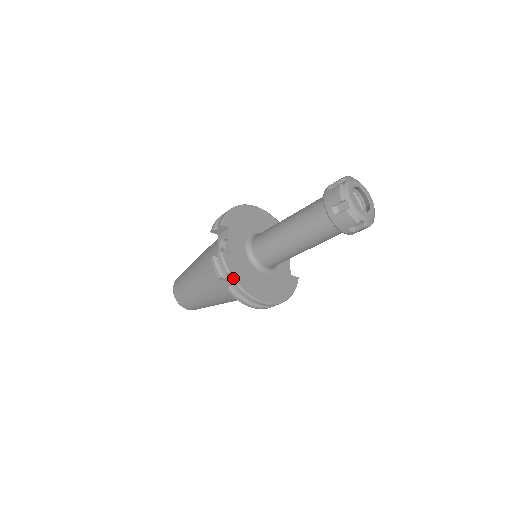
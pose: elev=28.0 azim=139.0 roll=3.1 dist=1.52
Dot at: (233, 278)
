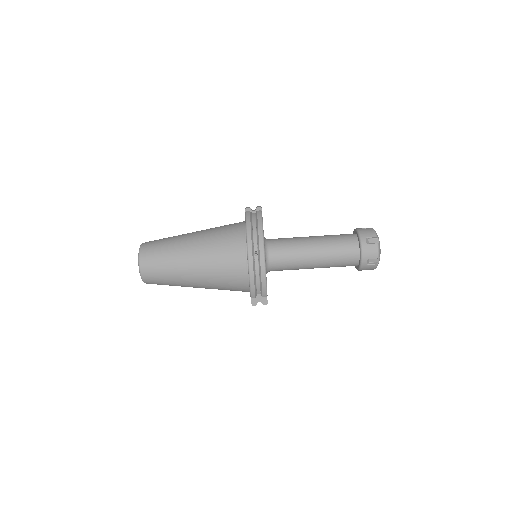
Dot at: occluded
